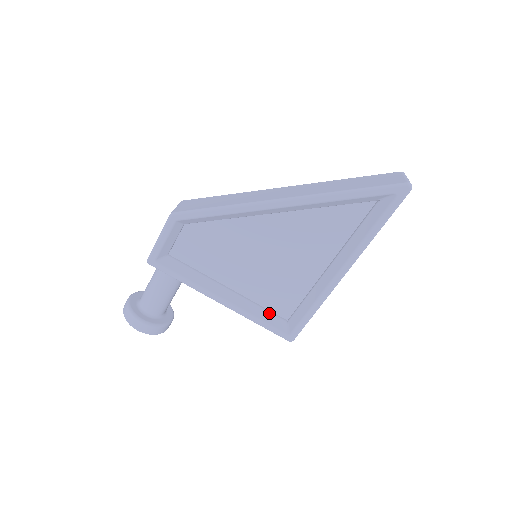
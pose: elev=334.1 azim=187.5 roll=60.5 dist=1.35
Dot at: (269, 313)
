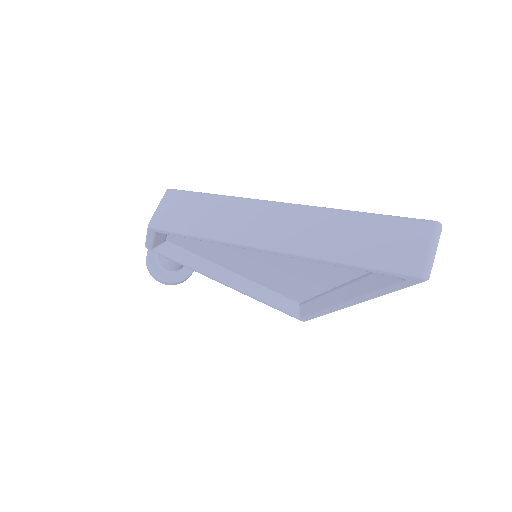
Dot at: (278, 297)
